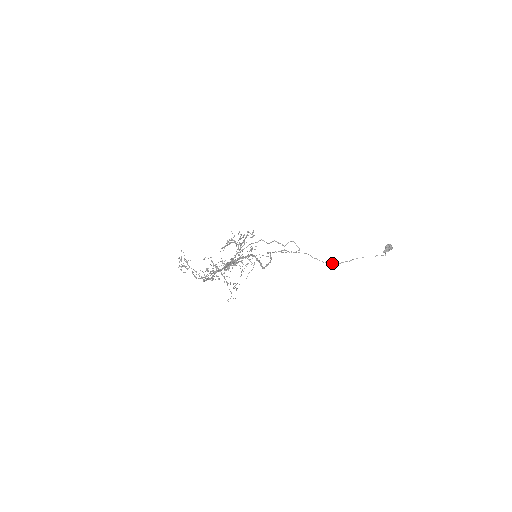
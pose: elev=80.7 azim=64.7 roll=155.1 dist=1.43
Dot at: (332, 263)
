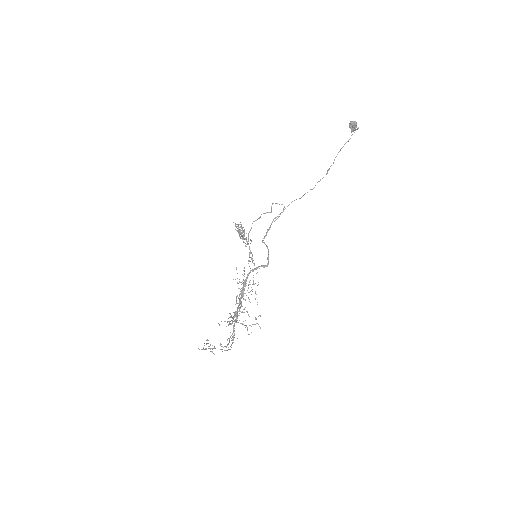
Dot at: occluded
